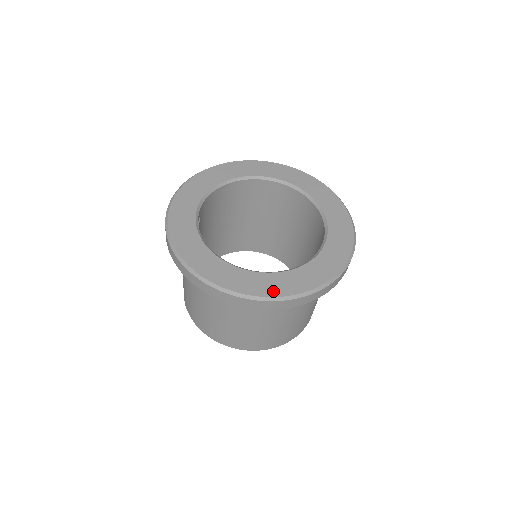
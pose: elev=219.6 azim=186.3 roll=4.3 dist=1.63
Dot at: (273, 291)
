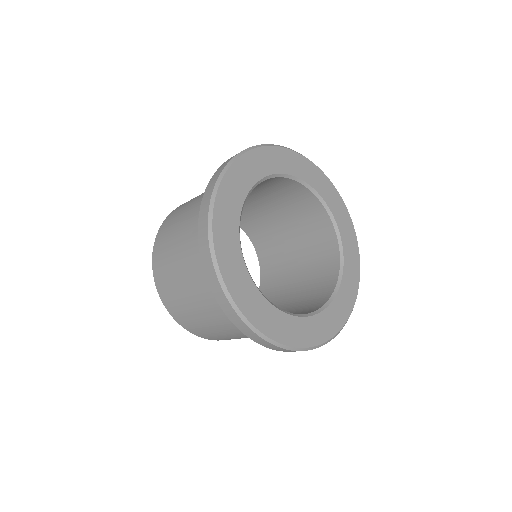
Dot at: (287, 338)
